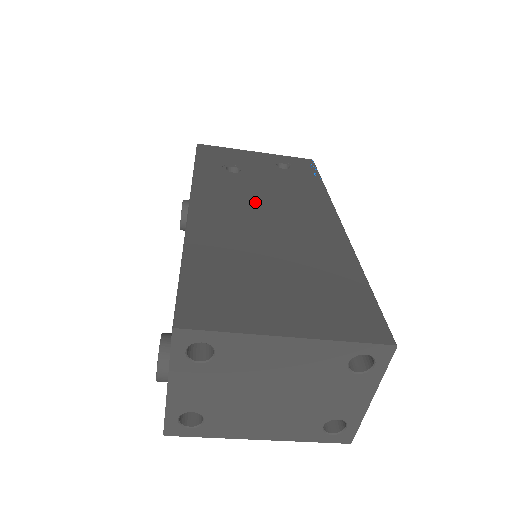
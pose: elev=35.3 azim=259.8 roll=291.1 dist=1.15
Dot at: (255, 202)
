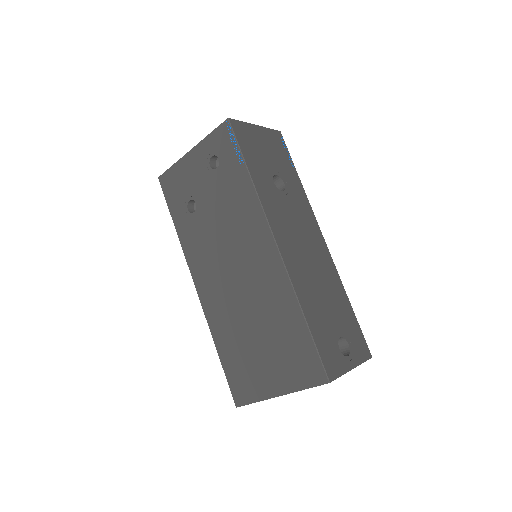
Dot at: (220, 253)
